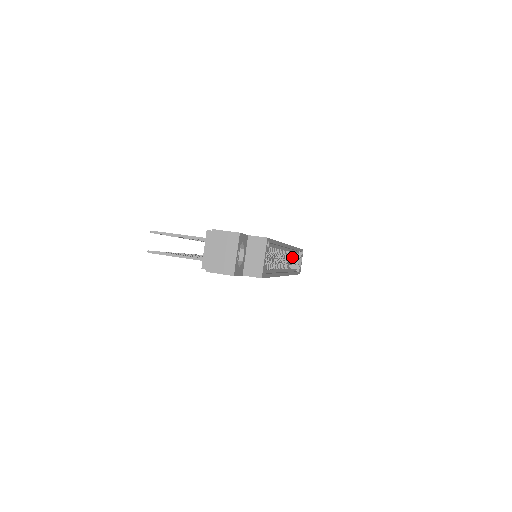
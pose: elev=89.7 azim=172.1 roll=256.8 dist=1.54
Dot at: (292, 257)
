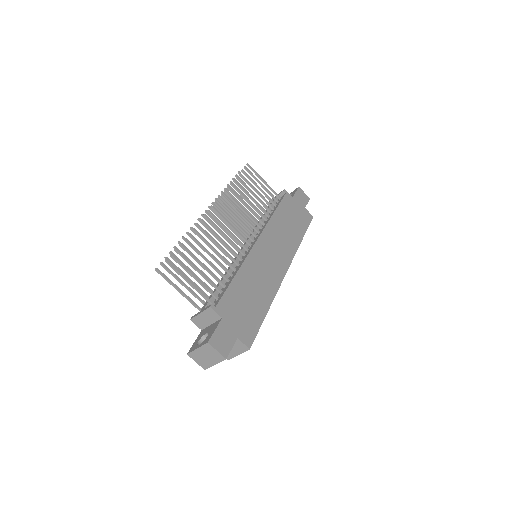
Dot at: occluded
